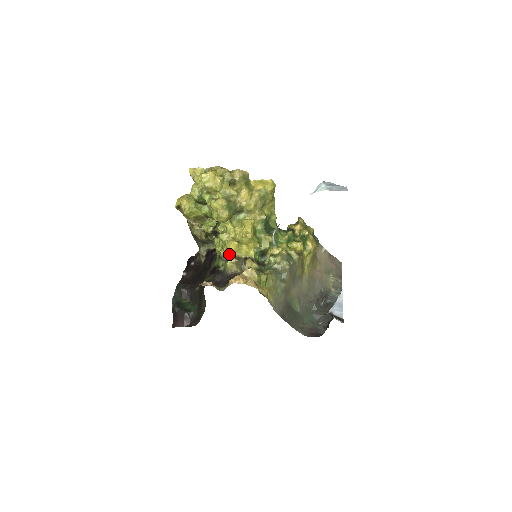
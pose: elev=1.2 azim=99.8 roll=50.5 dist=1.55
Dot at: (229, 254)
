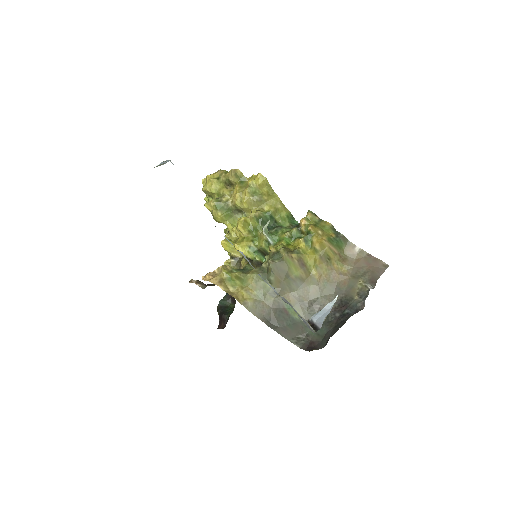
Dot at: occluded
